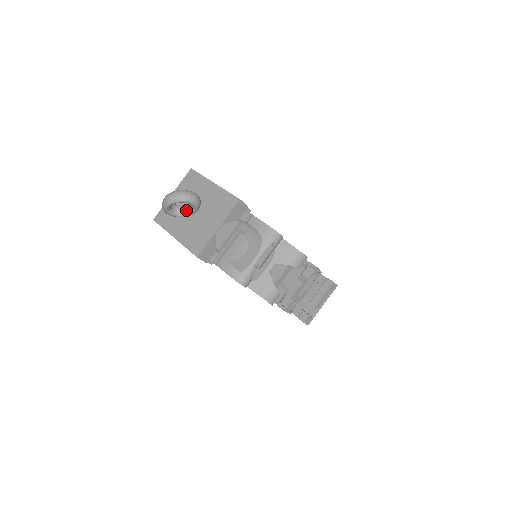
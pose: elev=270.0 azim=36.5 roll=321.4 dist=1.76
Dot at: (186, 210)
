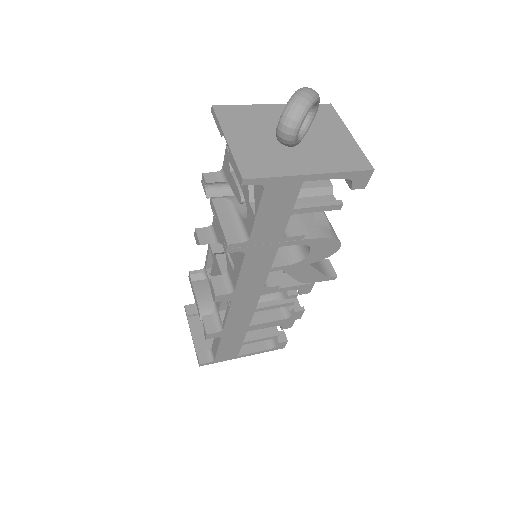
Dot at: occluded
